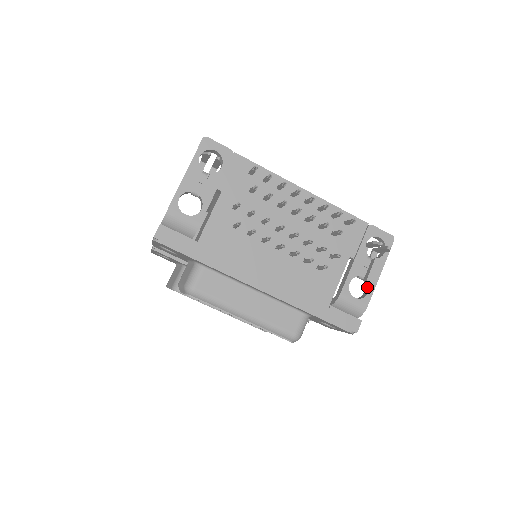
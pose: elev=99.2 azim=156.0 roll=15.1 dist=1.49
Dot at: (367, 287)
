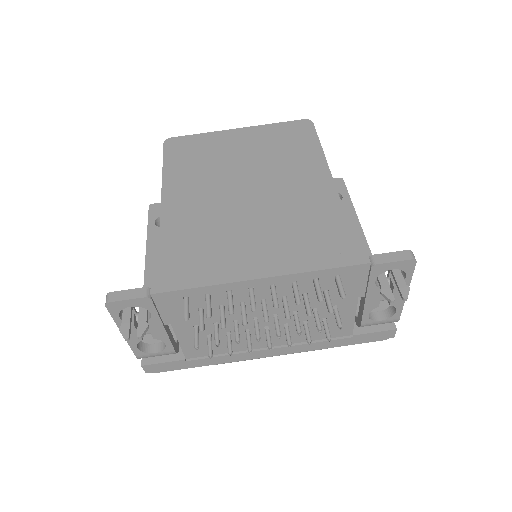
Dot at: occluded
